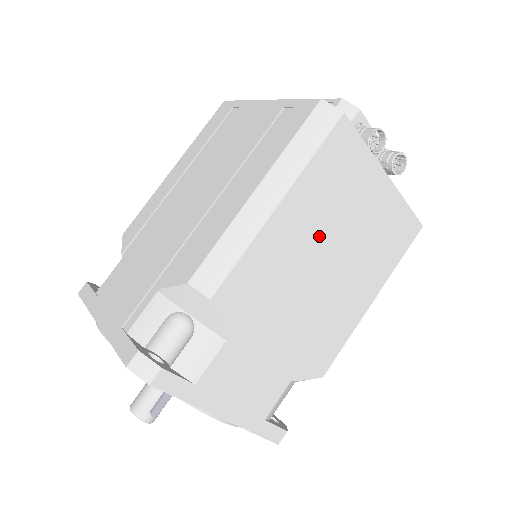
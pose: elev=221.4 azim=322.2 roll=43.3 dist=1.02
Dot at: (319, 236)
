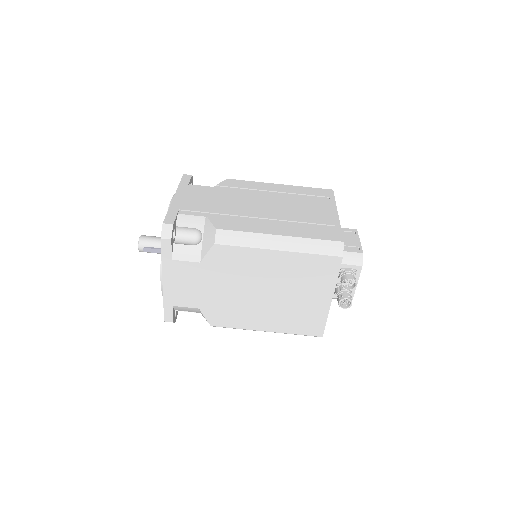
Dot at: (278, 280)
